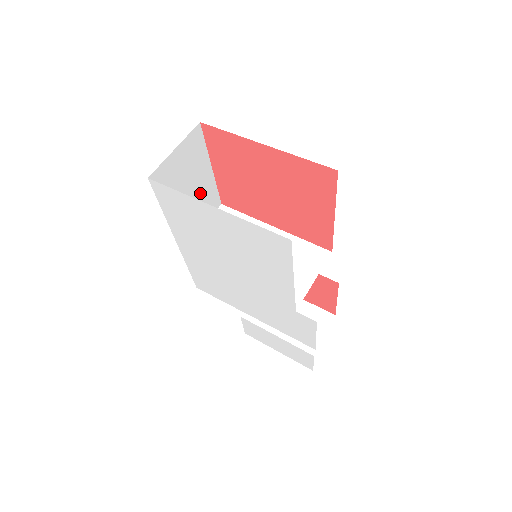
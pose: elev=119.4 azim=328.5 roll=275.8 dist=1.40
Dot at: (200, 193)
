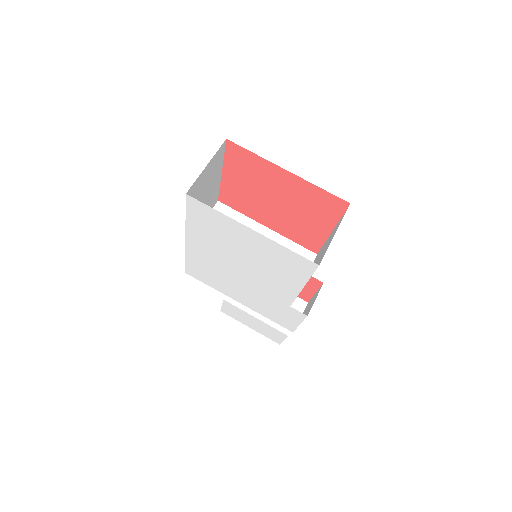
Dot at: (209, 196)
